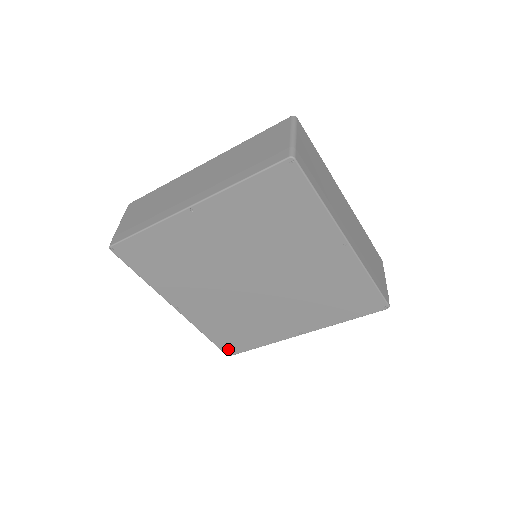
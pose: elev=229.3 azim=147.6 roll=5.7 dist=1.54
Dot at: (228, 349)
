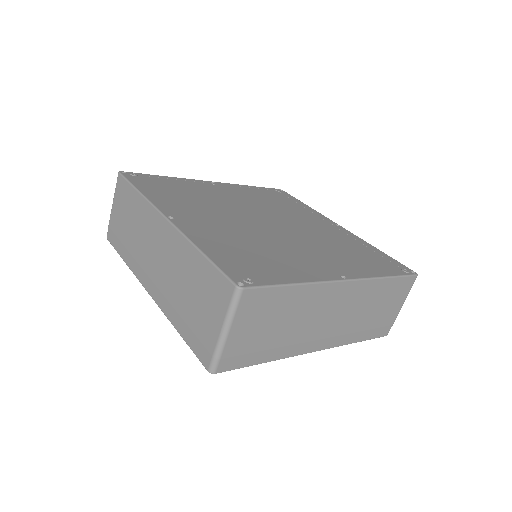
Dot at: occluded
